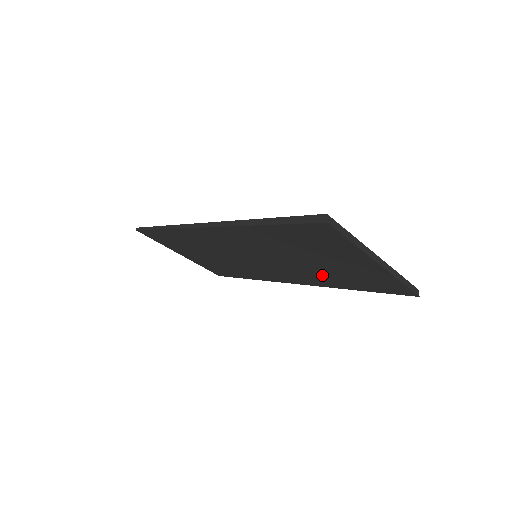
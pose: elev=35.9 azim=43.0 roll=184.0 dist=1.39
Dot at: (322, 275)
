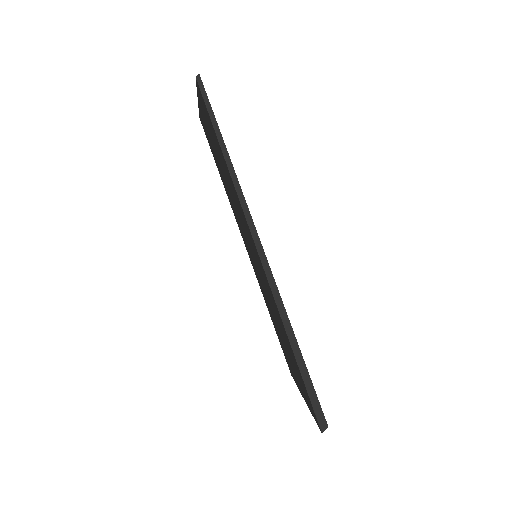
Dot at: occluded
